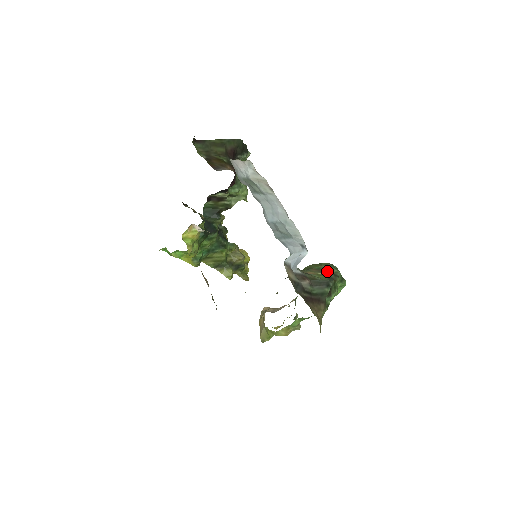
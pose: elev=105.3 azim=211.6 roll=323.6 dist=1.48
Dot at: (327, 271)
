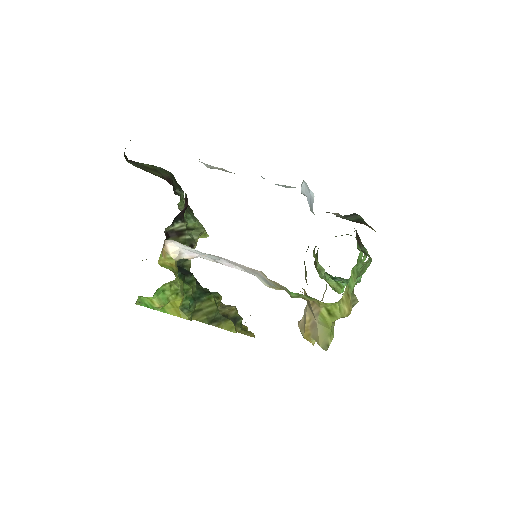
Dot at: occluded
